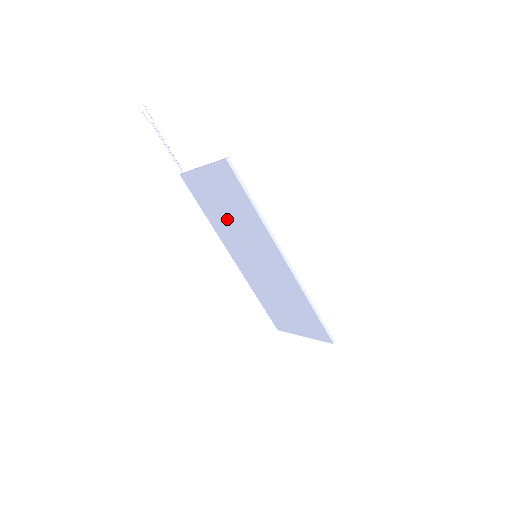
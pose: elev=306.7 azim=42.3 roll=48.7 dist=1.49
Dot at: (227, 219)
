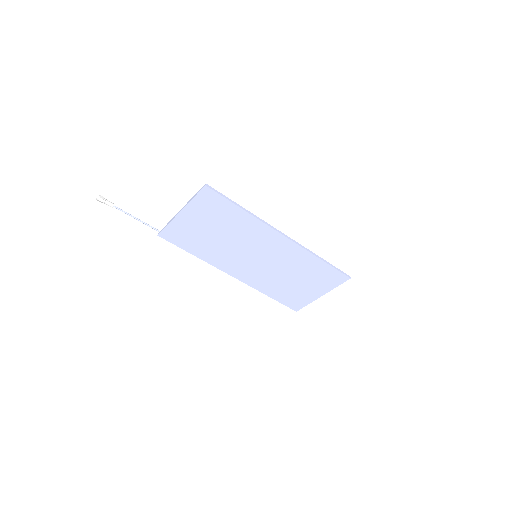
Dot at: (219, 242)
